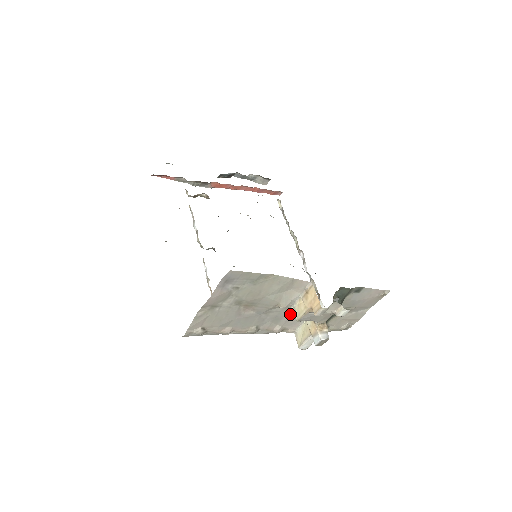
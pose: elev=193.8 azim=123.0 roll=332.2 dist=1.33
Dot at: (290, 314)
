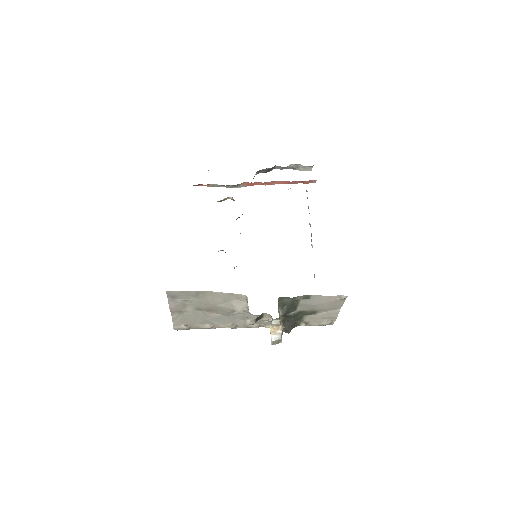
Dot at: (254, 315)
